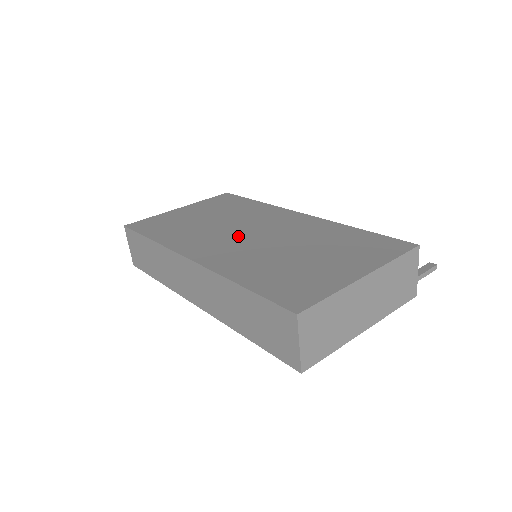
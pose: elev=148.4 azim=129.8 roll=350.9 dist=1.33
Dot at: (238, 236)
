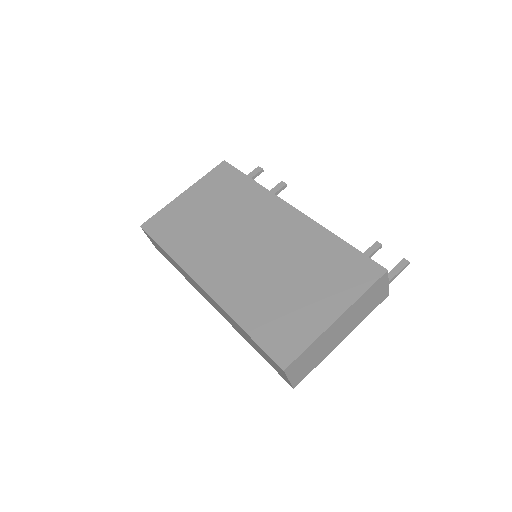
Dot at: (238, 249)
